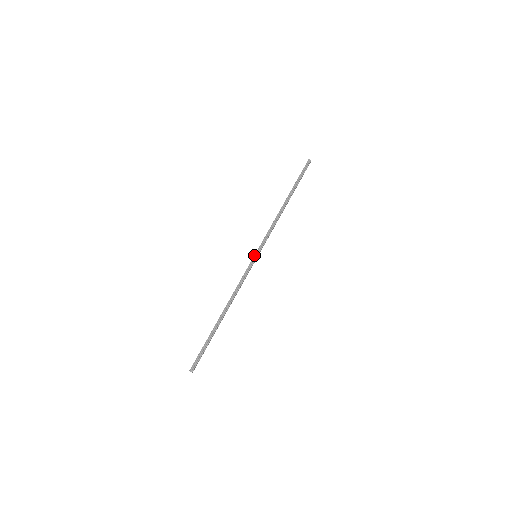
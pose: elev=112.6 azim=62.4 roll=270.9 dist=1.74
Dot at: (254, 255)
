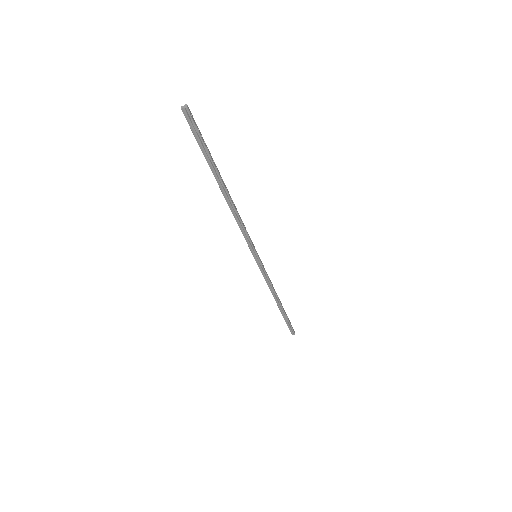
Dot at: occluded
